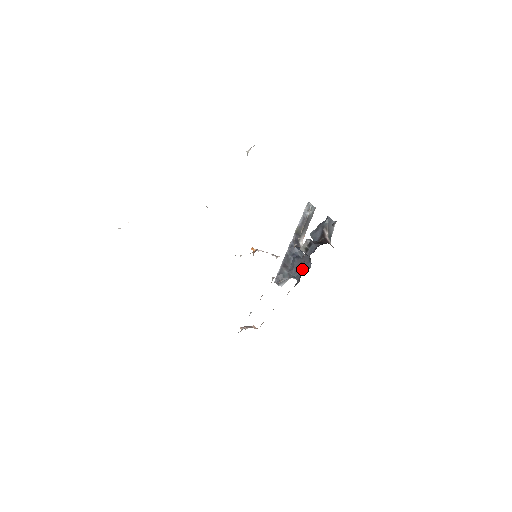
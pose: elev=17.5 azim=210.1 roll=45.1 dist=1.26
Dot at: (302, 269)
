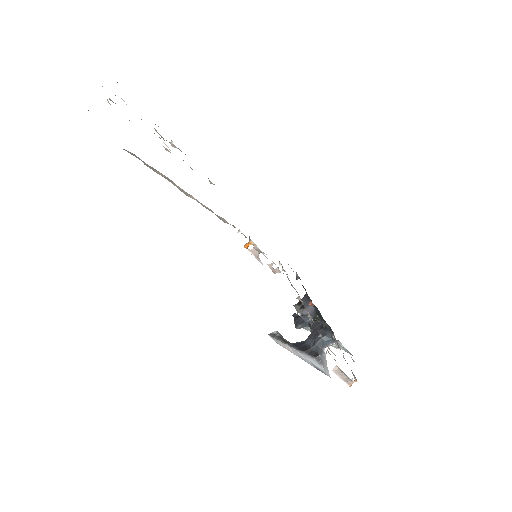
Dot at: (321, 329)
